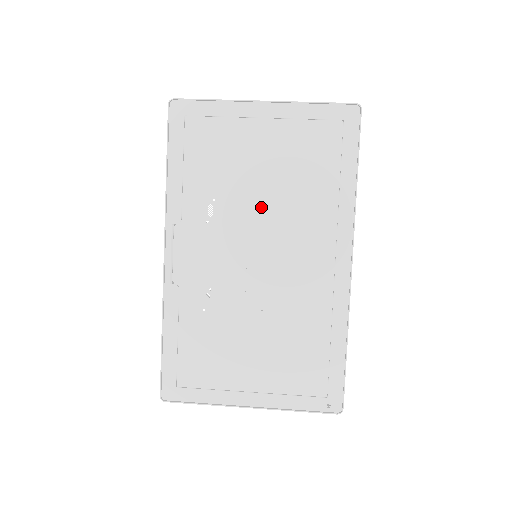
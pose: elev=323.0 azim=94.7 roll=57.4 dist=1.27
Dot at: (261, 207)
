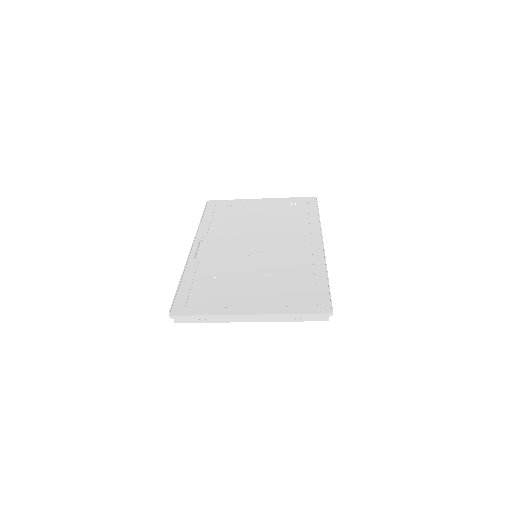
Dot at: (260, 235)
